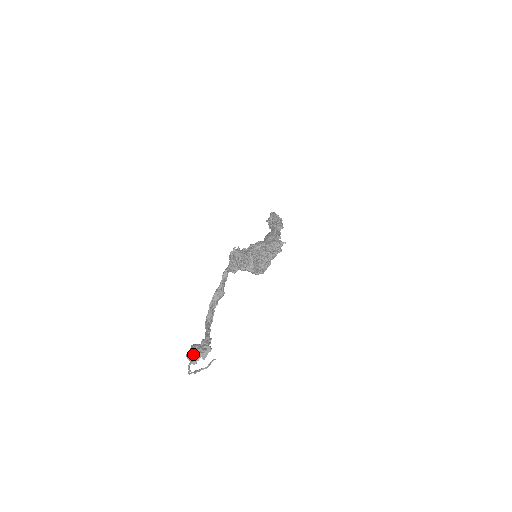
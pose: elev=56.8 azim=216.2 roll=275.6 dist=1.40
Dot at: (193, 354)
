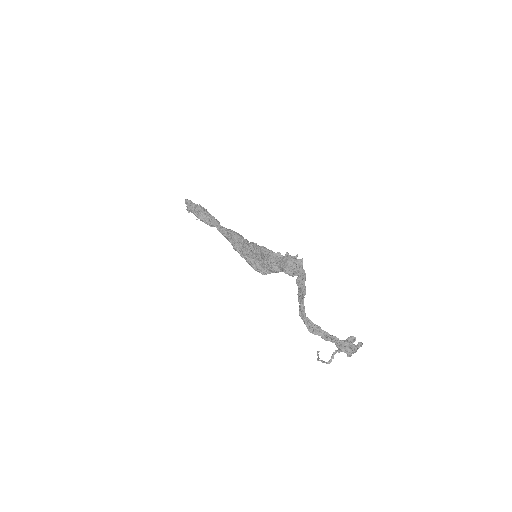
Dot at: (352, 349)
